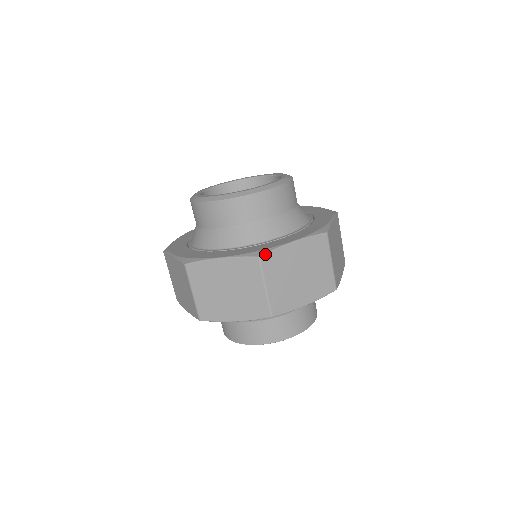
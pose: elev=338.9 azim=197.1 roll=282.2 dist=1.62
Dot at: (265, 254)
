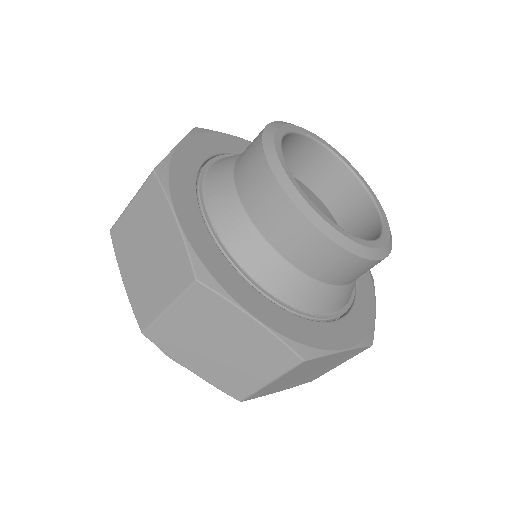
Dot at: (312, 359)
